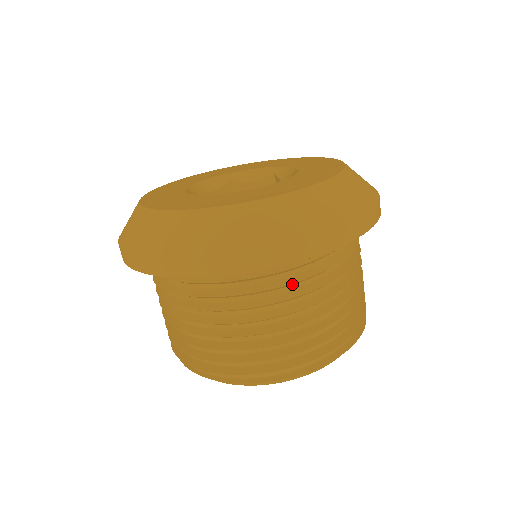
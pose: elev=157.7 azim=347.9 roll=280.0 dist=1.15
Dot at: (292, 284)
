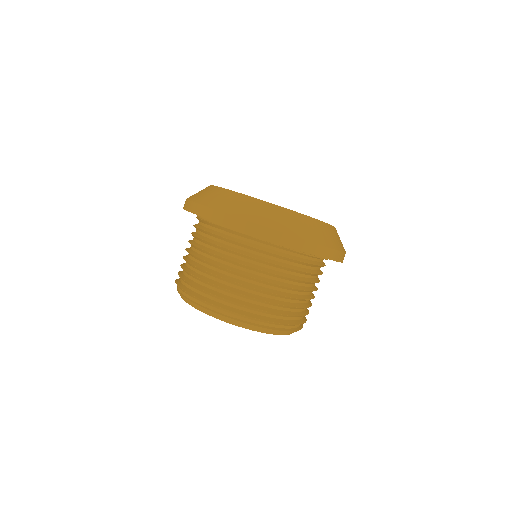
Dot at: occluded
